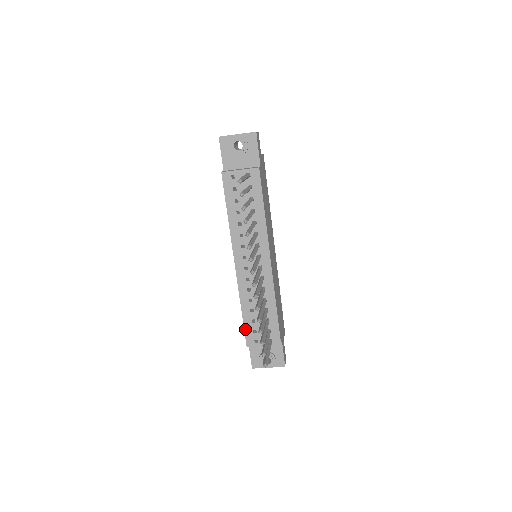
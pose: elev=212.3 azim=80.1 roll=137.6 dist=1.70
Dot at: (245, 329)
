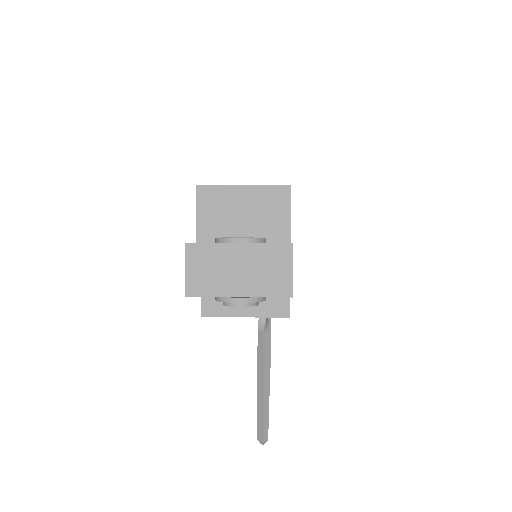
Dot at: occluded
